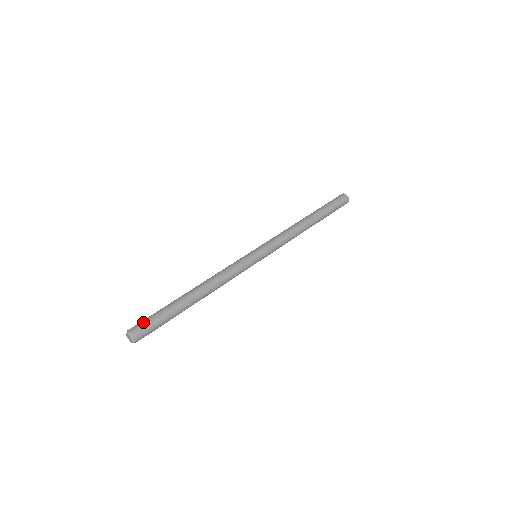
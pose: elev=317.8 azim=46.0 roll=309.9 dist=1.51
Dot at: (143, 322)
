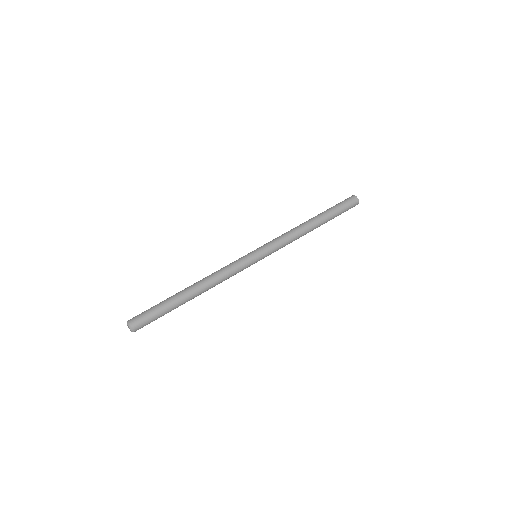
Dot at: (145, 319)
